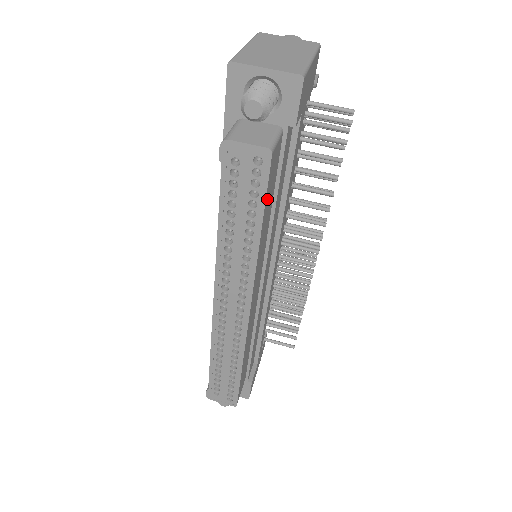
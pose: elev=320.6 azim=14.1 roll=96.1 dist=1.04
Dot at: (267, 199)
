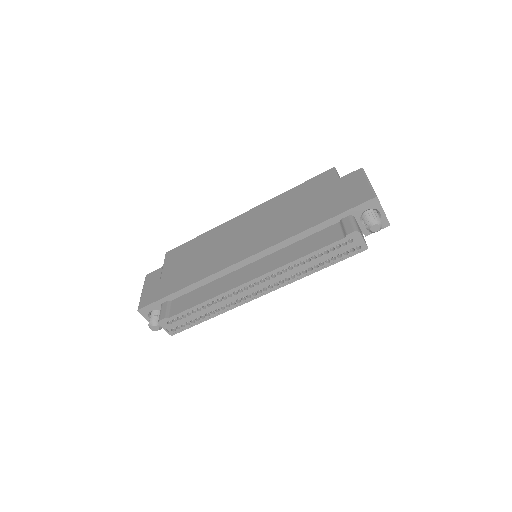
Dot at: occluded
